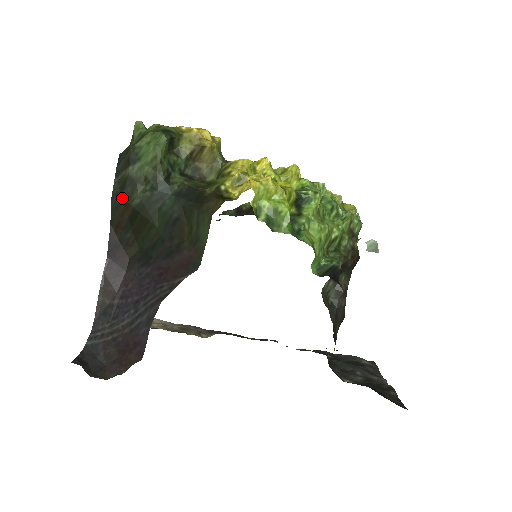
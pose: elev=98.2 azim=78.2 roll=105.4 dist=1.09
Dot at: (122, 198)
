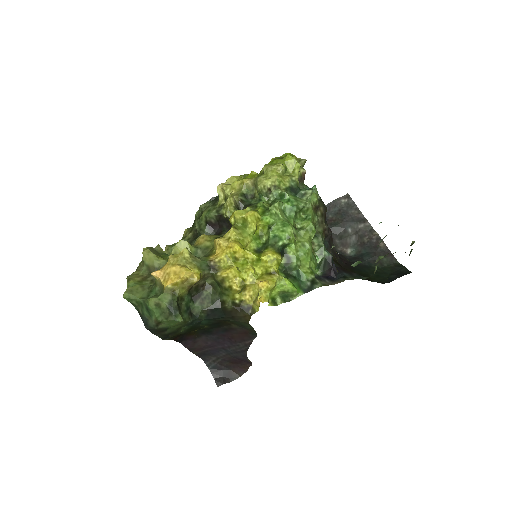
Dot at: (171, 337)
